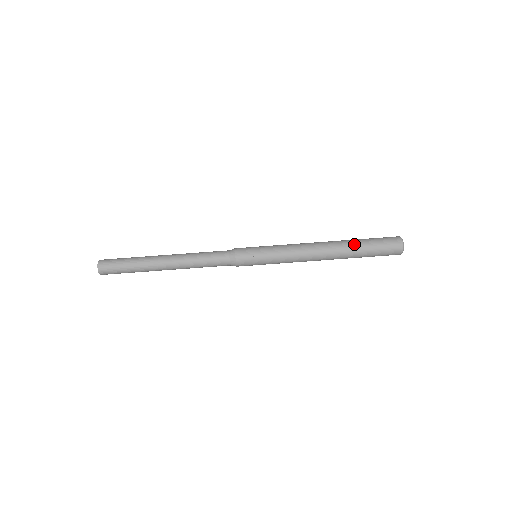
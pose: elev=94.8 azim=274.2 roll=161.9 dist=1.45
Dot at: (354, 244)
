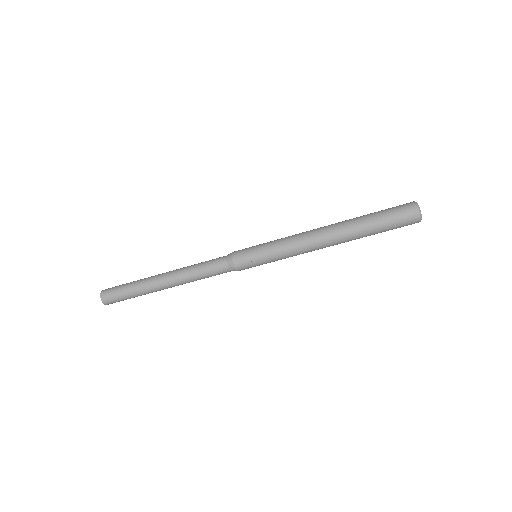
Dot at: (361, 222)
